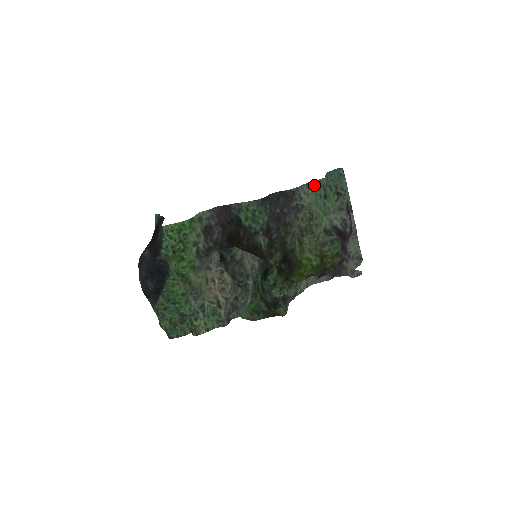
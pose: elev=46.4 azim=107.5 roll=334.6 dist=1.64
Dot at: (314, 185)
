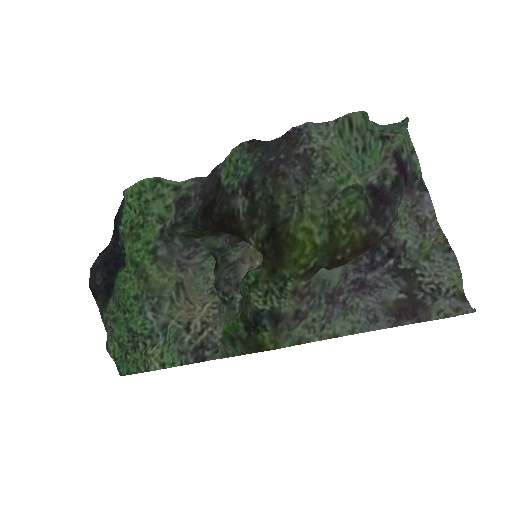
Dot at: (339, 123)
